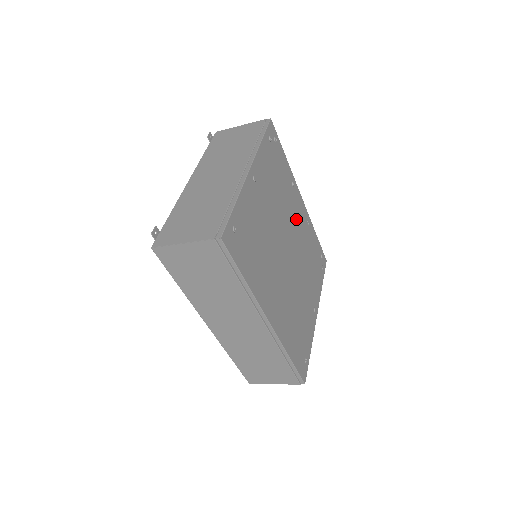
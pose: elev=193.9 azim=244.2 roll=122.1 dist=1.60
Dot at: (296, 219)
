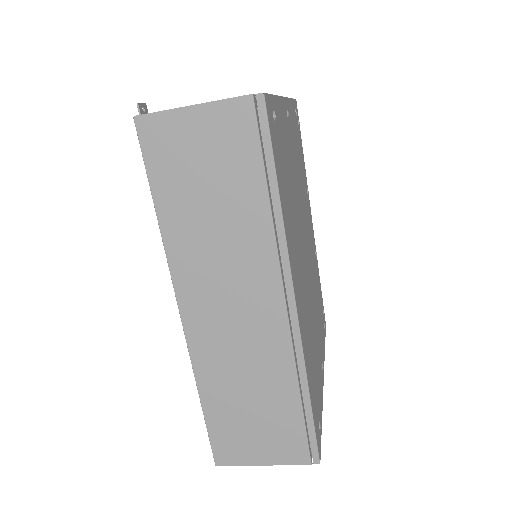
Dot at: (309, 230)
